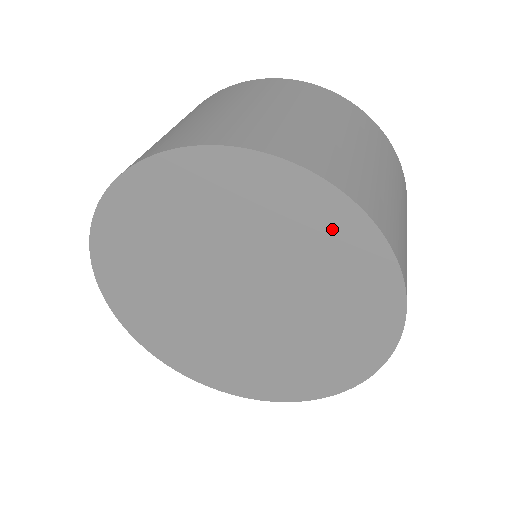
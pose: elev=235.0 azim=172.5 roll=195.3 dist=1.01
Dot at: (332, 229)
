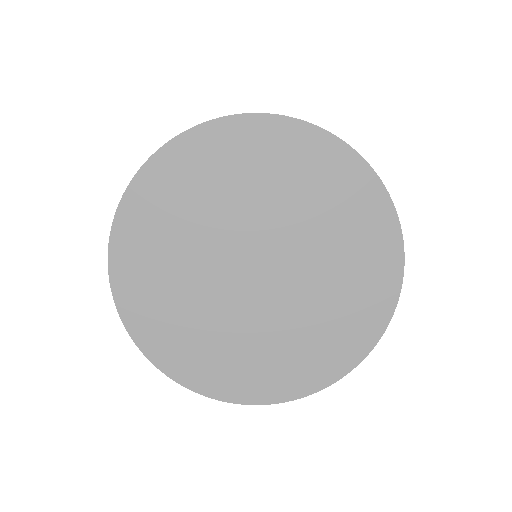
Dot at: (219, 150)
